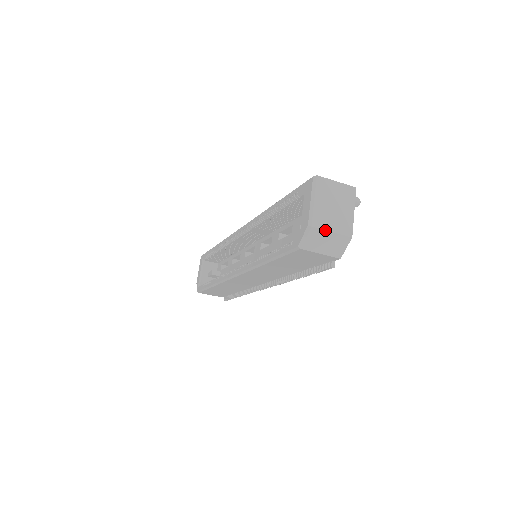
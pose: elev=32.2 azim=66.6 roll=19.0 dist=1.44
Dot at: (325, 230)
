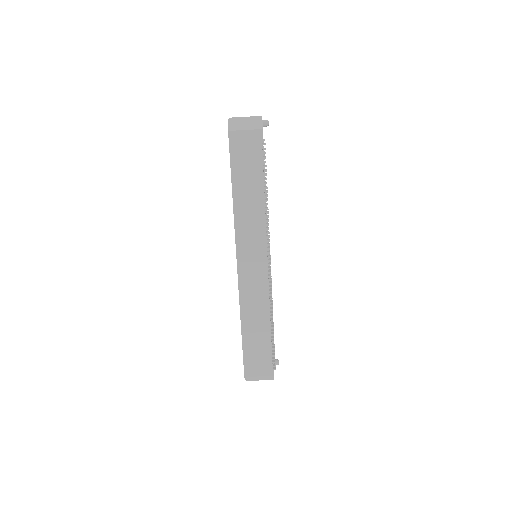
Dot at: (240, 117)
